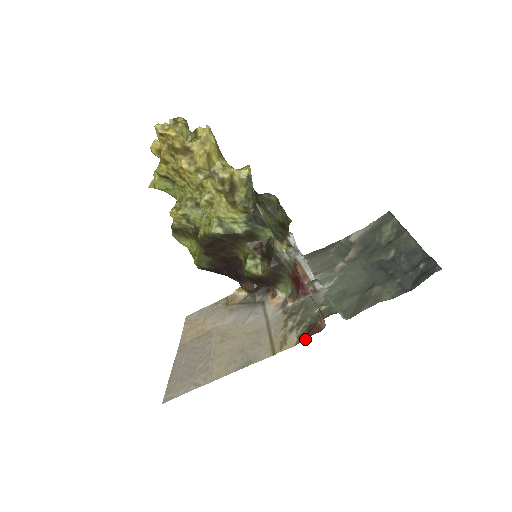
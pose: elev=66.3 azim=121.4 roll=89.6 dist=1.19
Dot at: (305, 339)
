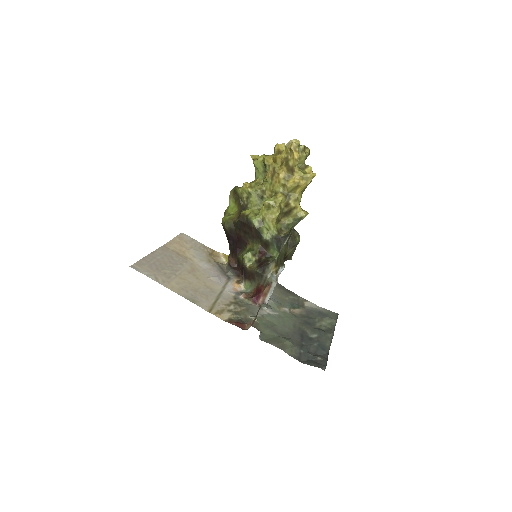
Dot at: (232, 324)
